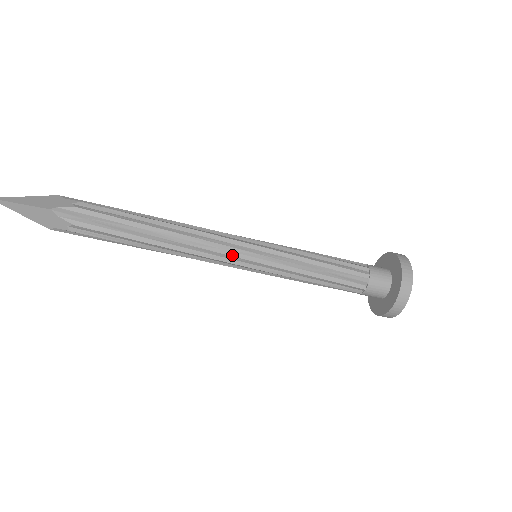
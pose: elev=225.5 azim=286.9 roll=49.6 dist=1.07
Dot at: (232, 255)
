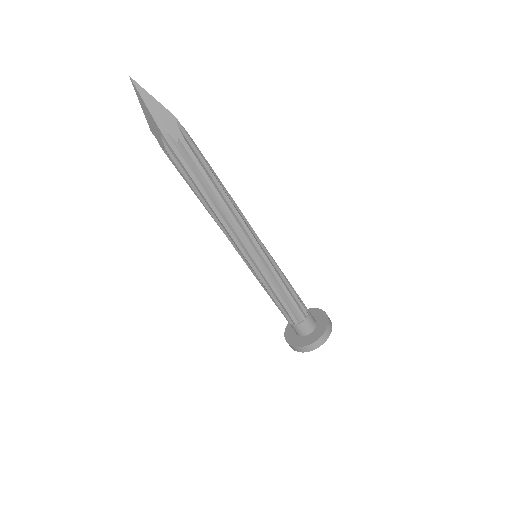
Dot at: (241, 250)
